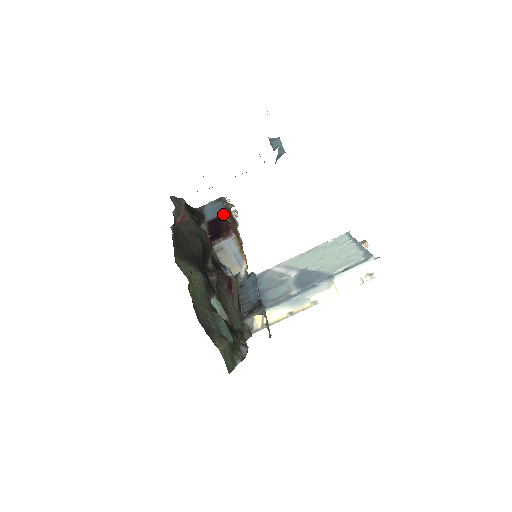
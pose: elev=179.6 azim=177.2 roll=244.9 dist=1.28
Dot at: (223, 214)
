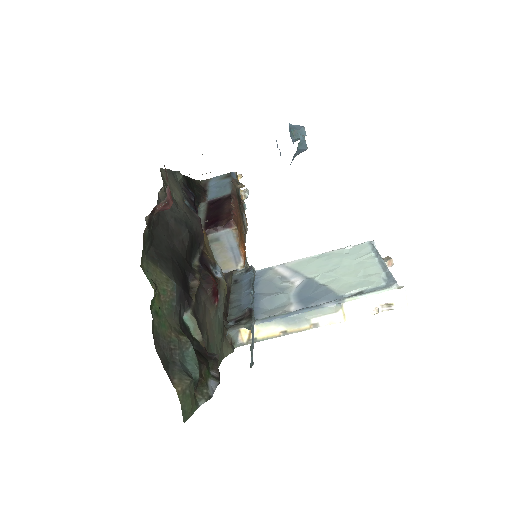
Dot at: (228, 195)
